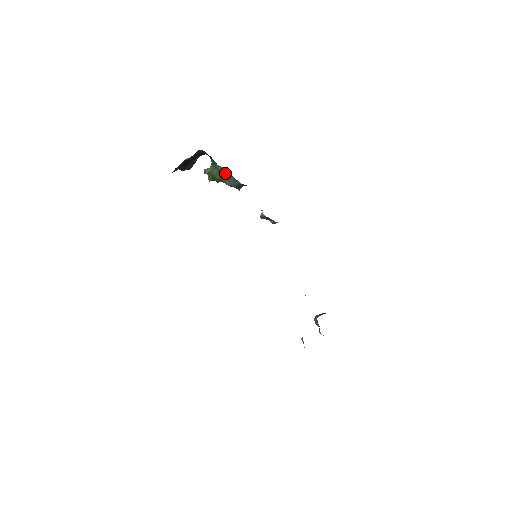
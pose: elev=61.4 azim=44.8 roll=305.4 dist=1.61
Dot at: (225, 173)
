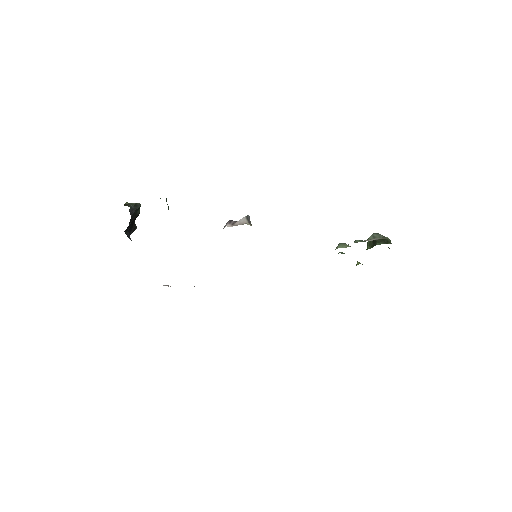
Dot at: occluded
